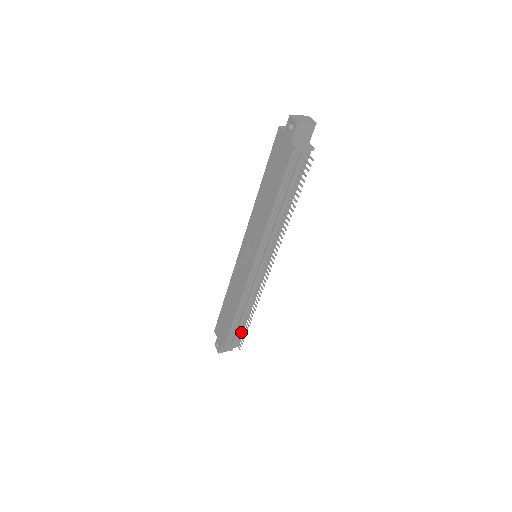
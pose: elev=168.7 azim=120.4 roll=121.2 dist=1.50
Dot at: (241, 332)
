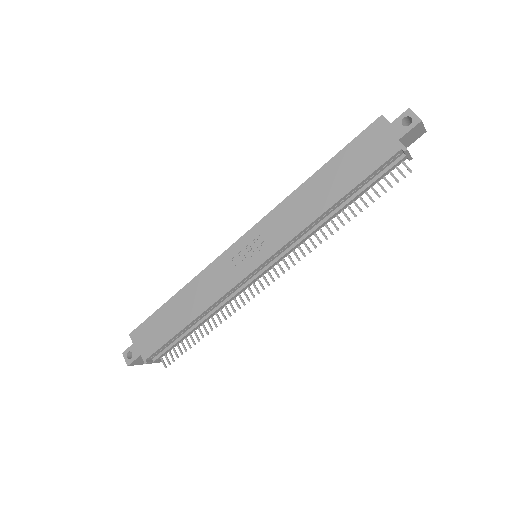
Dot at: (178, 345)
